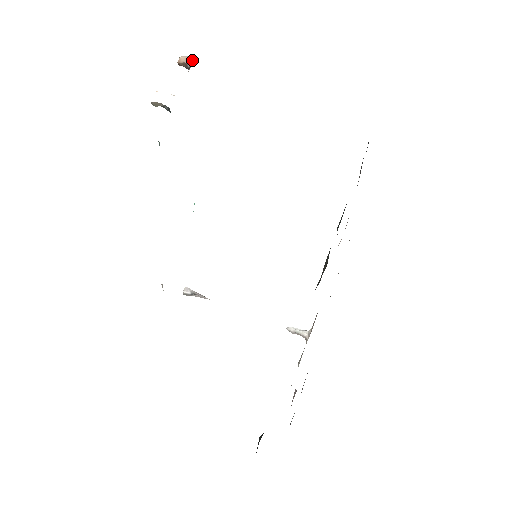
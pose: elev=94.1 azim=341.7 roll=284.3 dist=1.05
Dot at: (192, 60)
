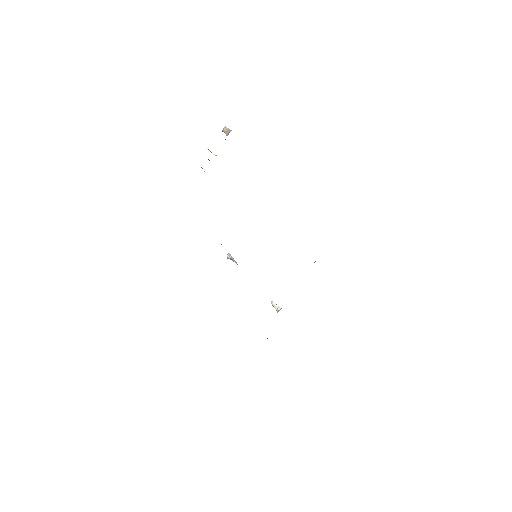
Dot at: occluded
